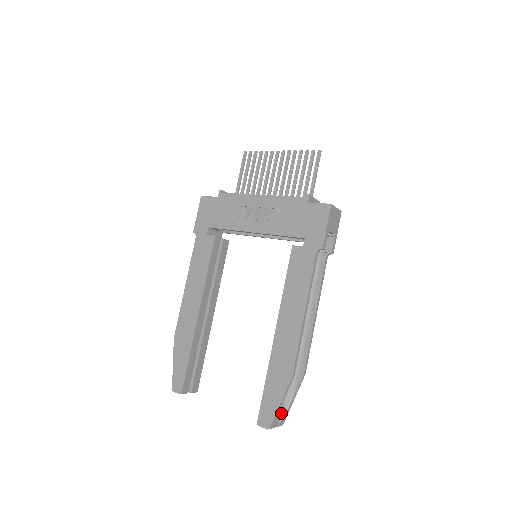
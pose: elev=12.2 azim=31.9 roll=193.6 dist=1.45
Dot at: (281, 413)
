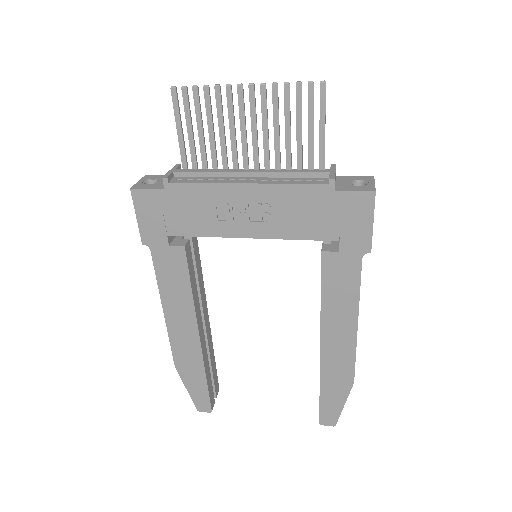
Dot at: occluded
